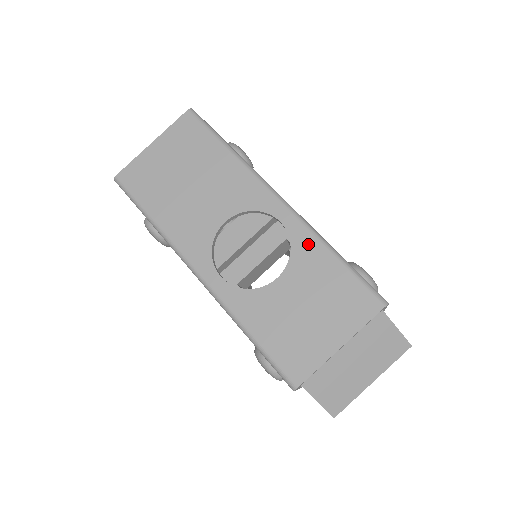
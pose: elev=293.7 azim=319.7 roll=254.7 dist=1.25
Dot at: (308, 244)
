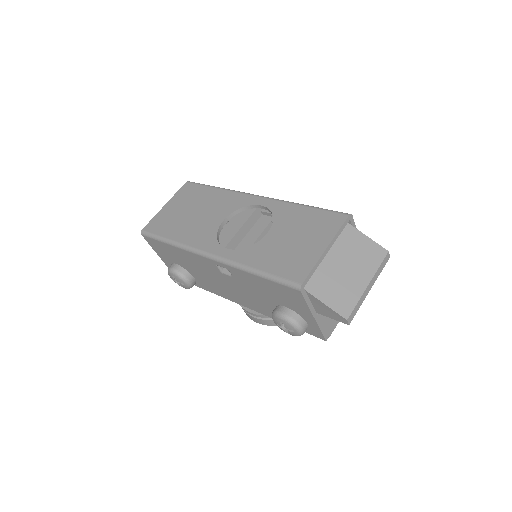
Dot at: (284, 208)
